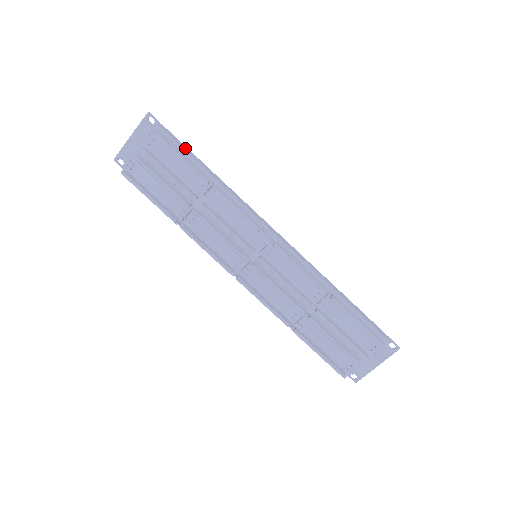
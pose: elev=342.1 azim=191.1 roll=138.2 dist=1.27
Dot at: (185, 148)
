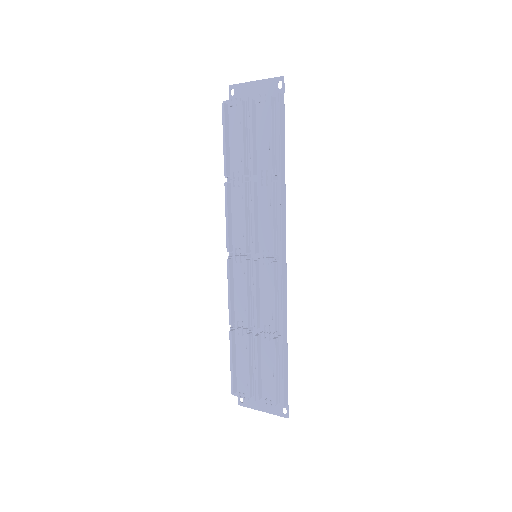
Dot at: (282, 130)
